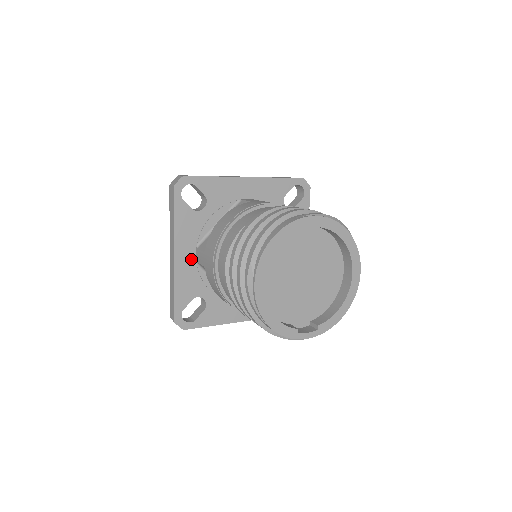
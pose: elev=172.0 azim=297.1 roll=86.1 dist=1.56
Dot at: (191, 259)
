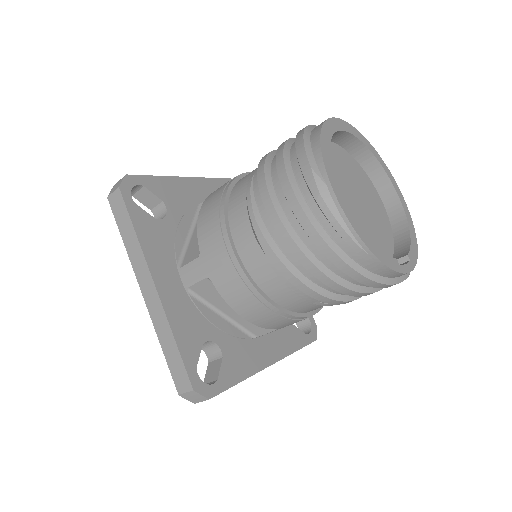
Dot at: (177, 286)
